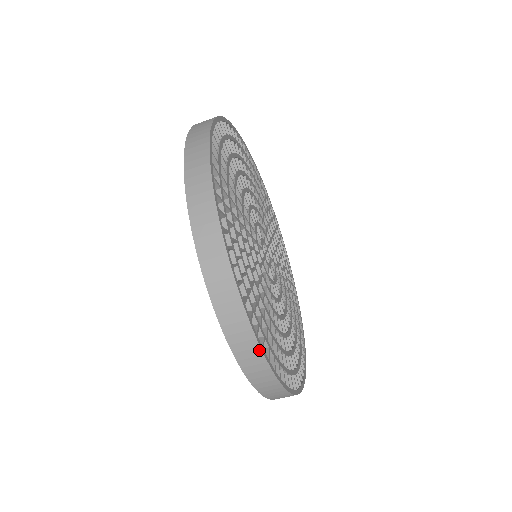
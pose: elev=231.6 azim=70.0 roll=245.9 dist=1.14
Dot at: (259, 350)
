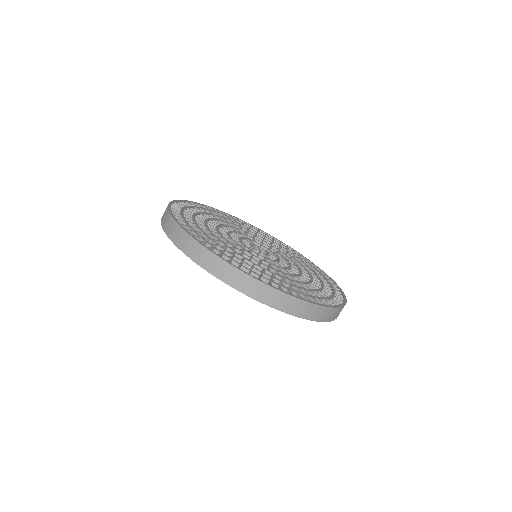
Dot at: (171, 218)
